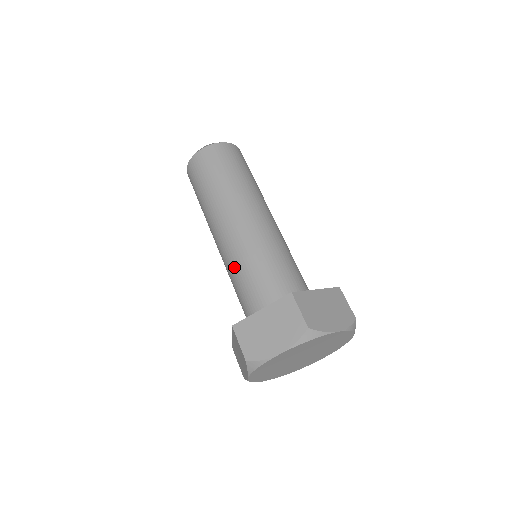
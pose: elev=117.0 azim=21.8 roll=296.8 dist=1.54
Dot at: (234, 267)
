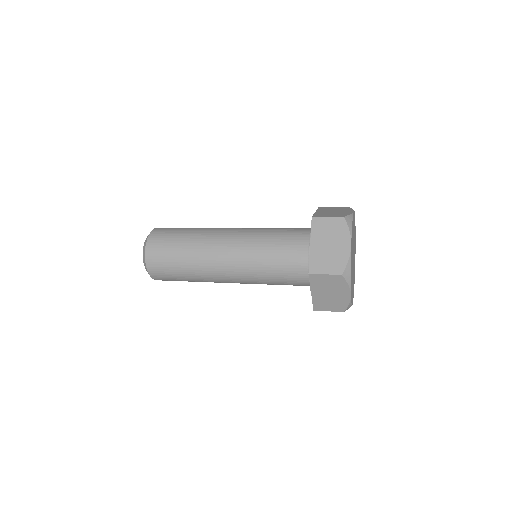
Dot at: (261, 235)
